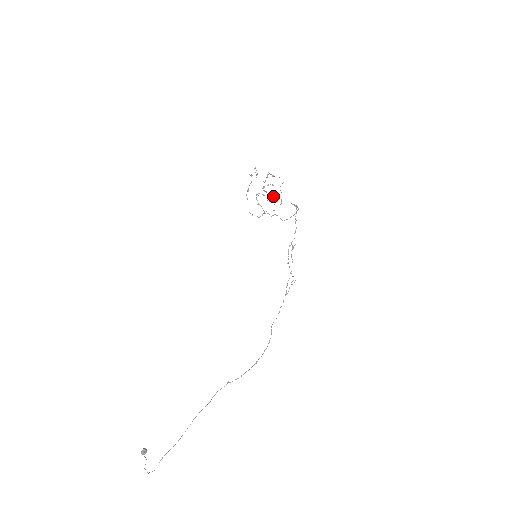
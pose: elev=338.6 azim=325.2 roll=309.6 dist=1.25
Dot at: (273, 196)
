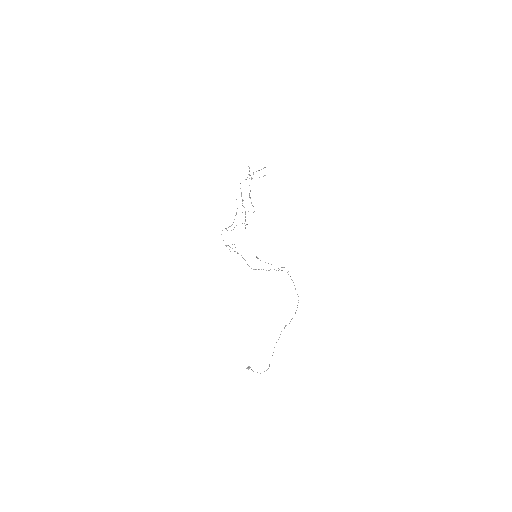
Dot at: occluded
